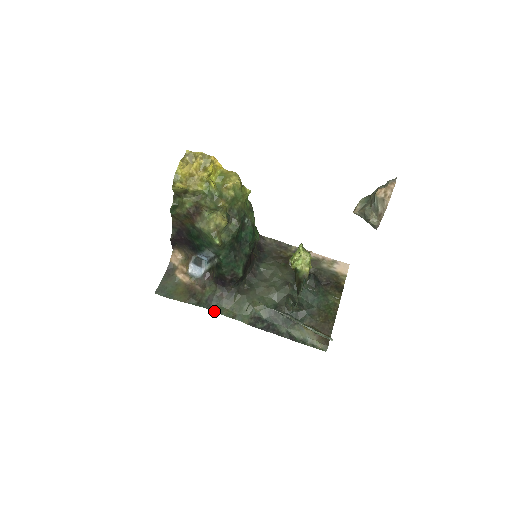
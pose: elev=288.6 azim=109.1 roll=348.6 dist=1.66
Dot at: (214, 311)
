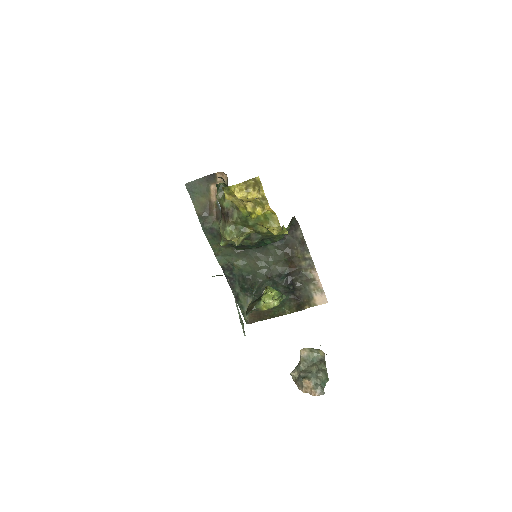
Dot at: (207, 239)
